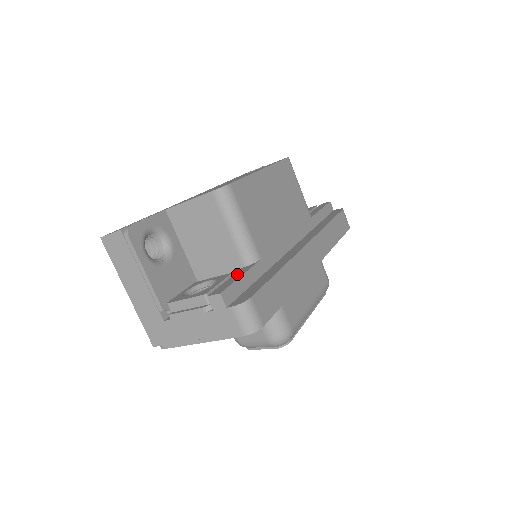
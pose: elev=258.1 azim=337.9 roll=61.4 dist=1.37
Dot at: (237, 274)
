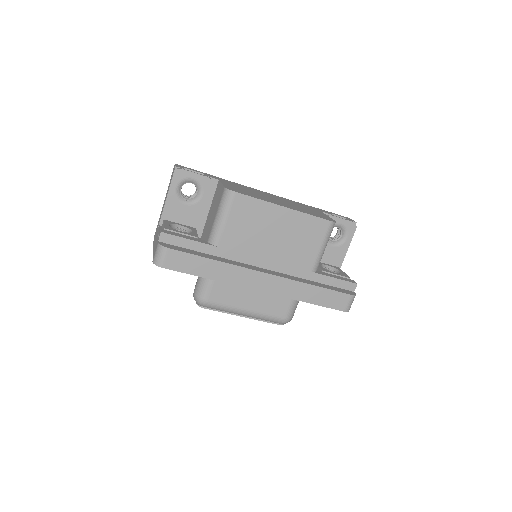
Dot at: (193, 238)
